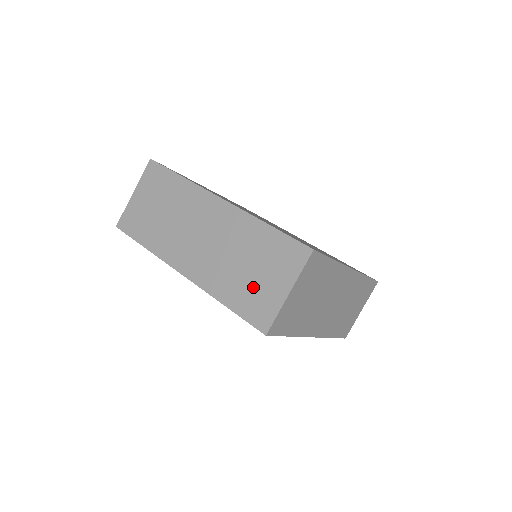
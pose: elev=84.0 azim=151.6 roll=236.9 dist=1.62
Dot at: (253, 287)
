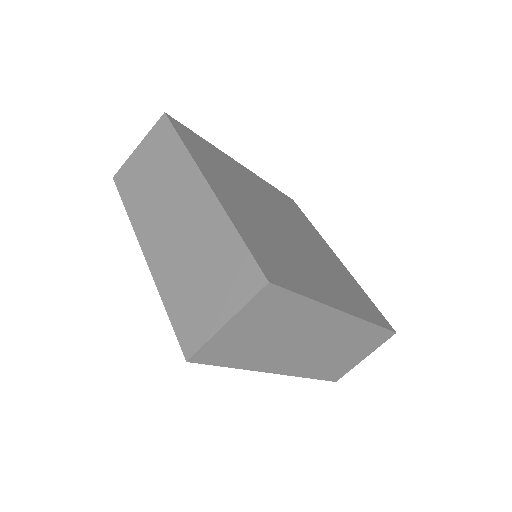
Dot at: (196, 299)
